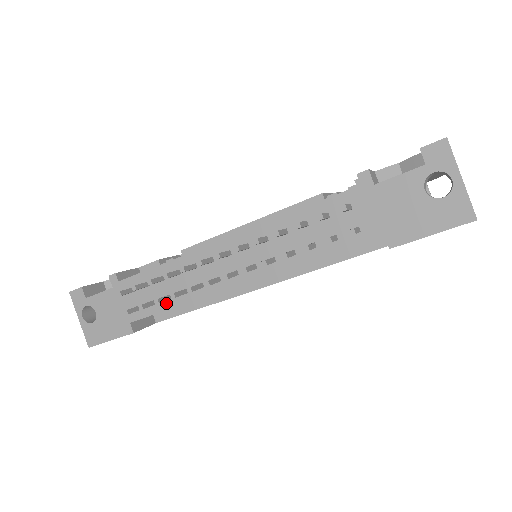
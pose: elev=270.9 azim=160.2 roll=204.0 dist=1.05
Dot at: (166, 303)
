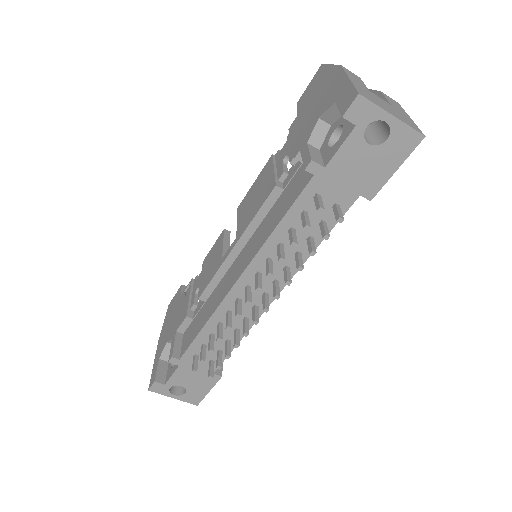
Dot at: occluded
